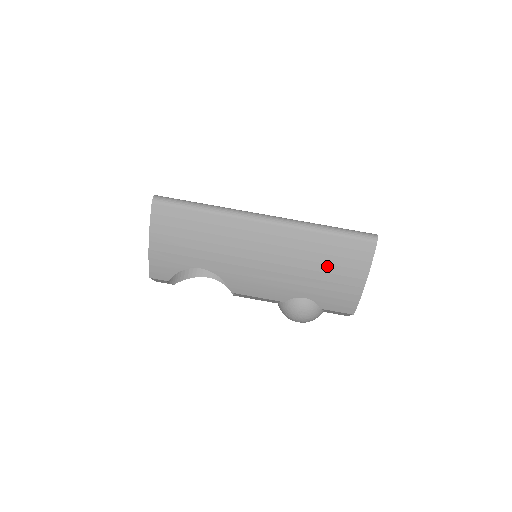
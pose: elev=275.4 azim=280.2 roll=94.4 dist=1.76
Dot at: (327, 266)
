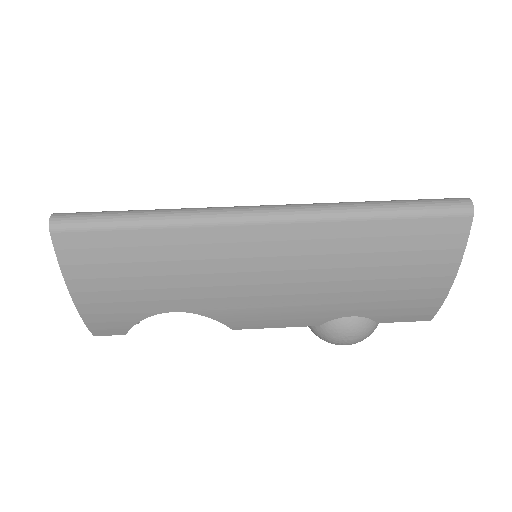
Dot at: (387, 269)
